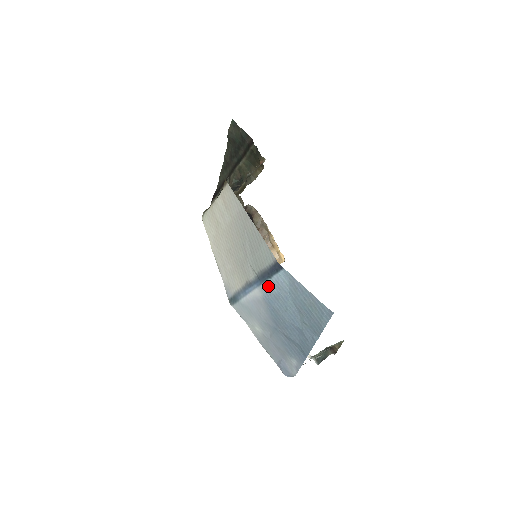
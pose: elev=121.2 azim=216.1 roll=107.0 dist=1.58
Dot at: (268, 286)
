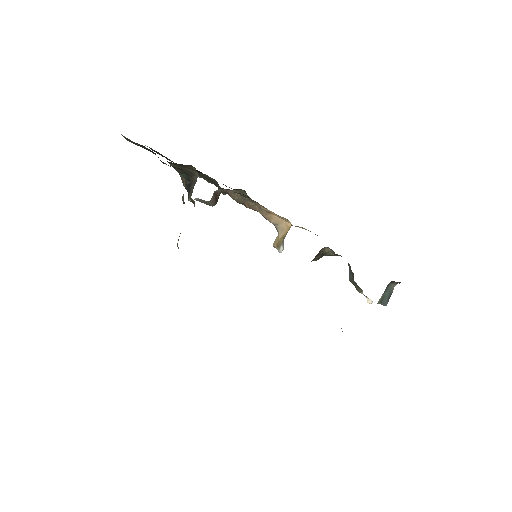
Dot at: occluded
